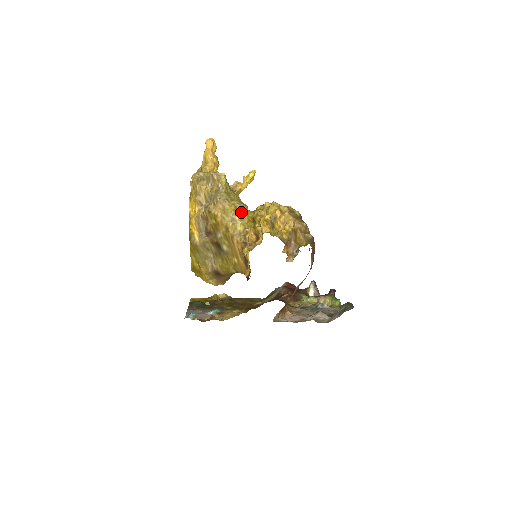
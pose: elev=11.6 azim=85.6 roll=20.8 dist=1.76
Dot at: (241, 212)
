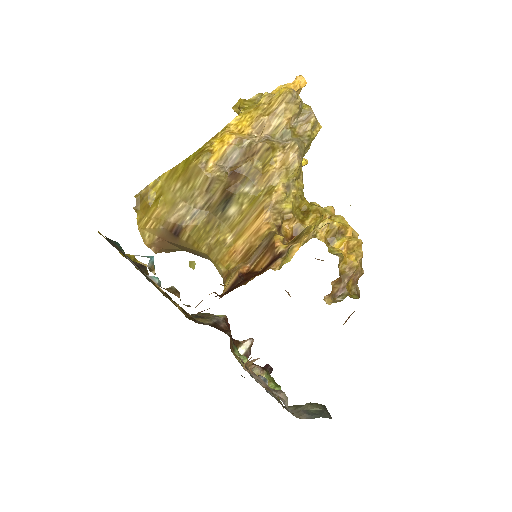
Dot at: (300, 188)
